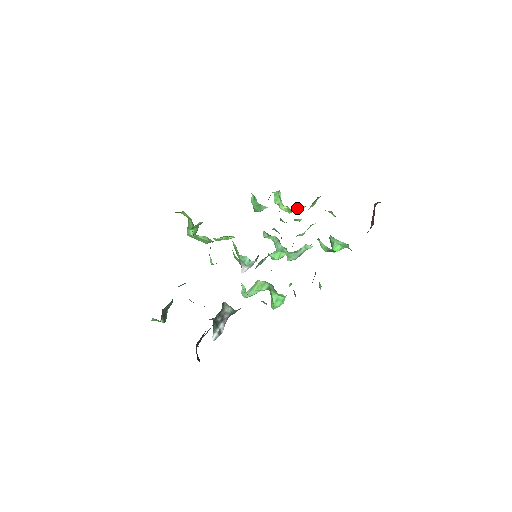
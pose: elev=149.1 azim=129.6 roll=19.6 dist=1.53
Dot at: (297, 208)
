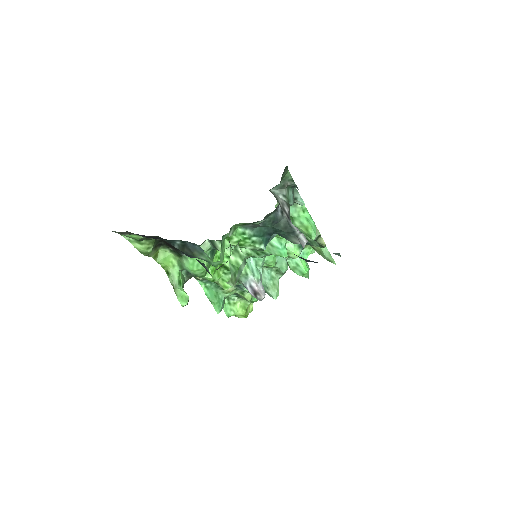
Dot at: occluded
